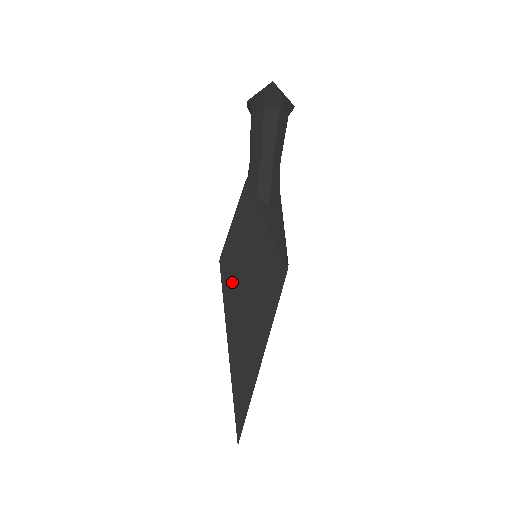
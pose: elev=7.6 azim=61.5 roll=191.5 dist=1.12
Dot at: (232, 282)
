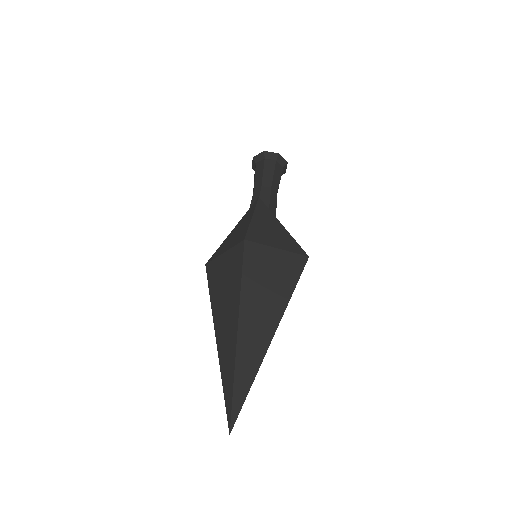
Dot at: (255, 259)
